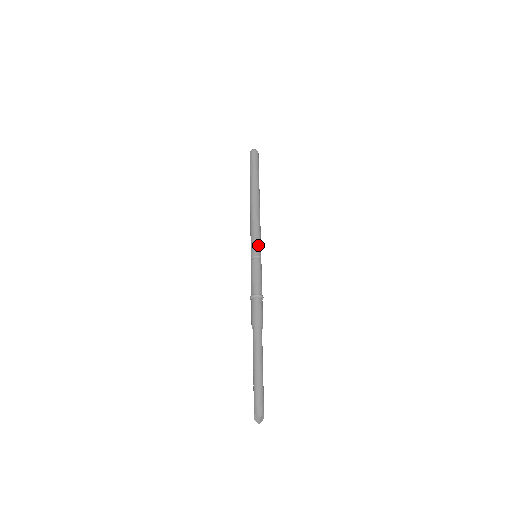
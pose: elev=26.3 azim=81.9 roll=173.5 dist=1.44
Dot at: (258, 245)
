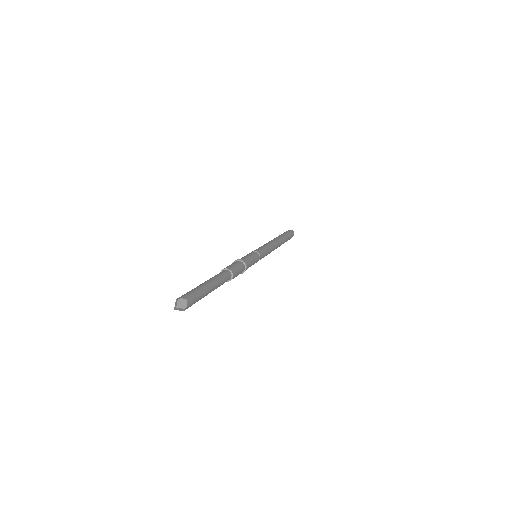
Dot at: (260, 249)
